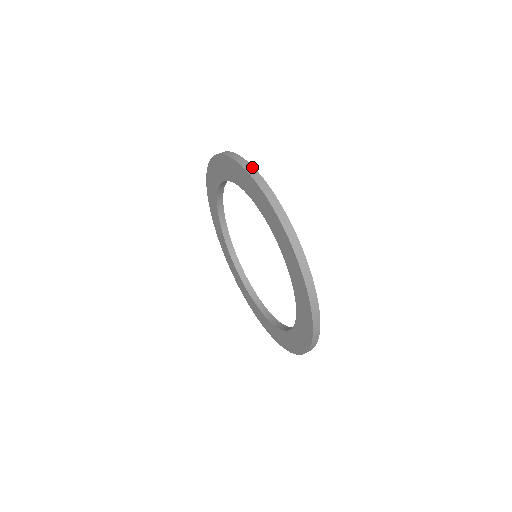
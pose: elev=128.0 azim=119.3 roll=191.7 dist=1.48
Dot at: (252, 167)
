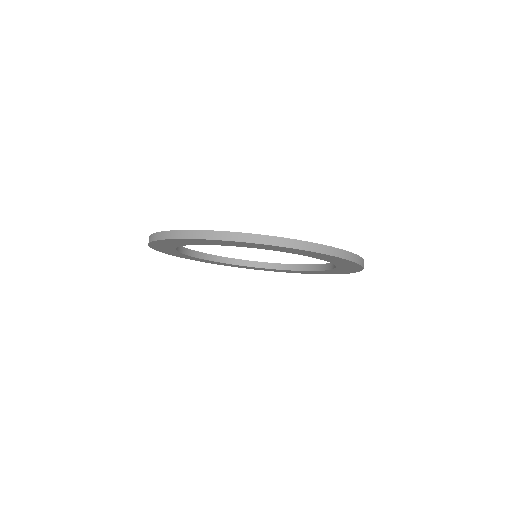
Dot at: (210, 232)
